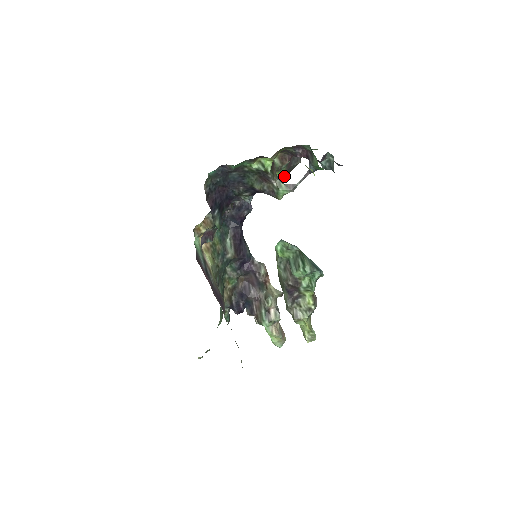
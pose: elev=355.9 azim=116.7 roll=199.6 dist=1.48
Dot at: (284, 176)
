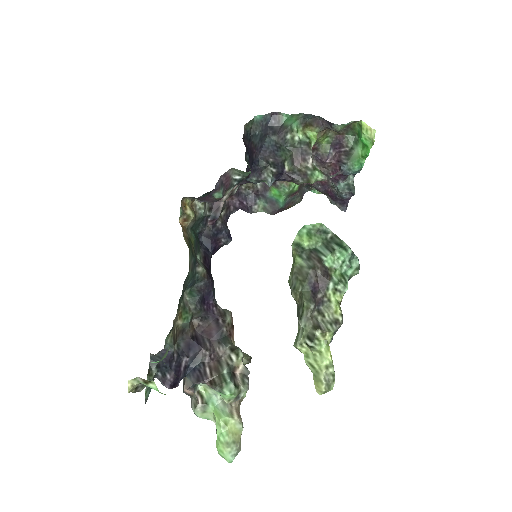
Dot at: (284, 206)
